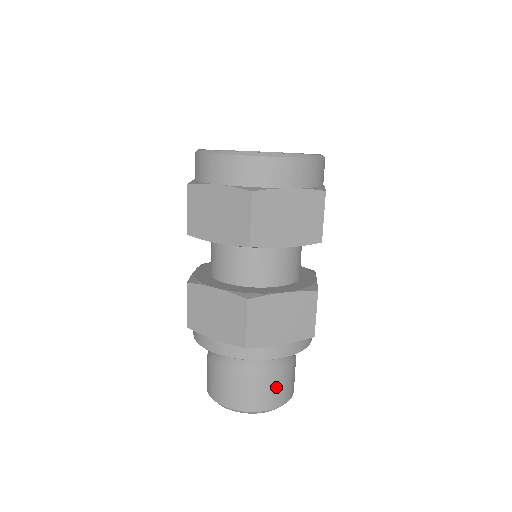
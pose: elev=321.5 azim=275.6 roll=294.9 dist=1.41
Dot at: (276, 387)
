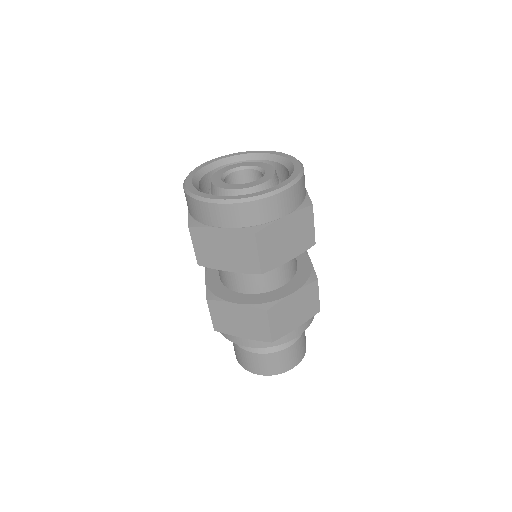
Dot at: (296, 351)
